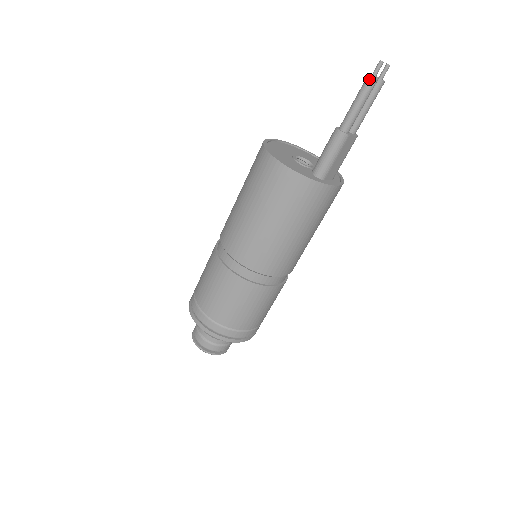
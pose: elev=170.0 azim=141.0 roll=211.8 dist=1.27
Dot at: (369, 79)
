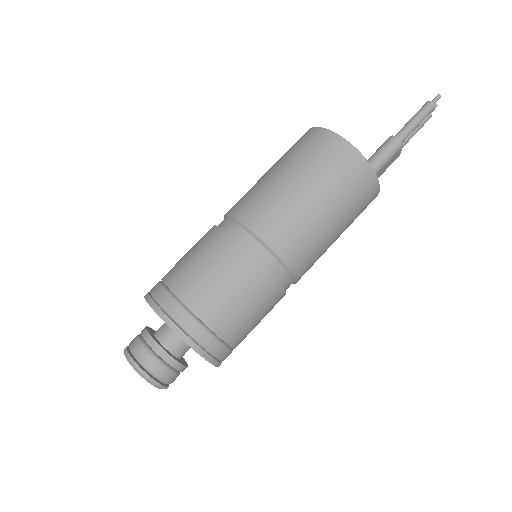
Dot at: (430, 104)
